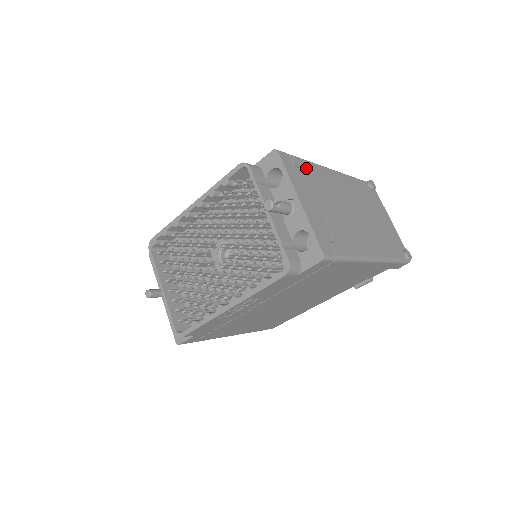
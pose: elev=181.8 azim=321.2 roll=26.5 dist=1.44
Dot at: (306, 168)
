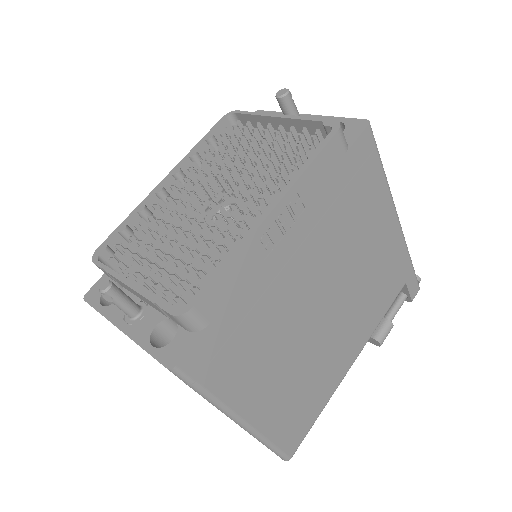
Dot at: occluded
